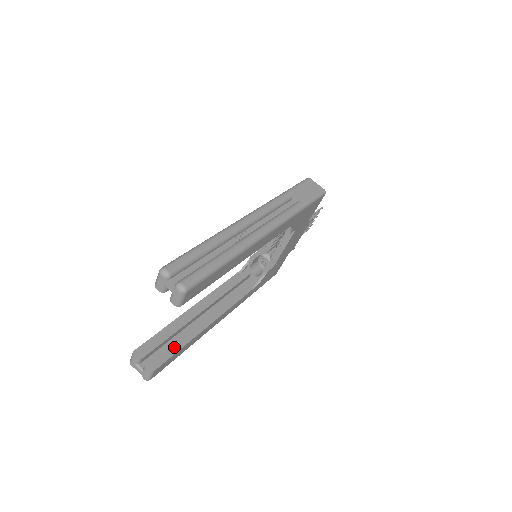
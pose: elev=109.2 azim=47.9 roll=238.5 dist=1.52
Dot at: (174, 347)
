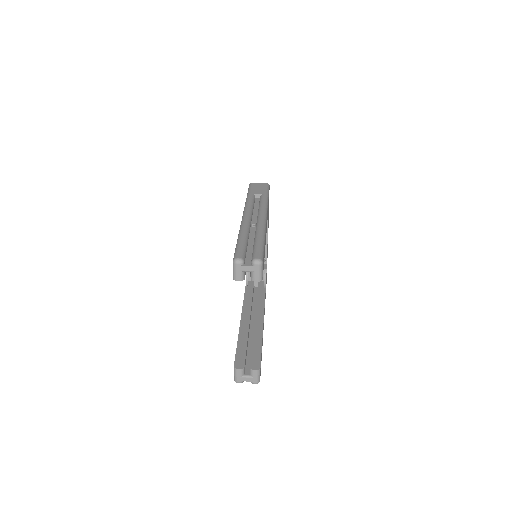
Dot at: (256, 348)
